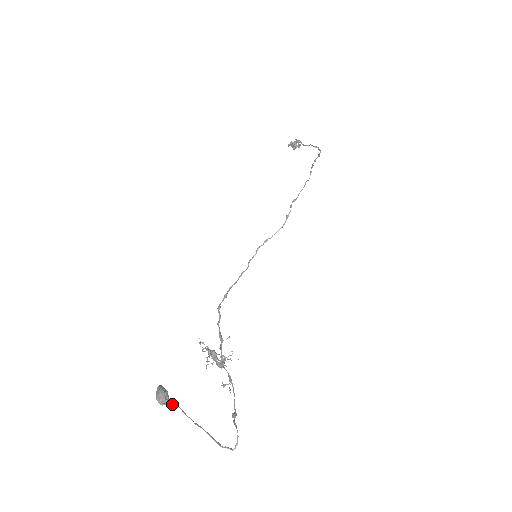
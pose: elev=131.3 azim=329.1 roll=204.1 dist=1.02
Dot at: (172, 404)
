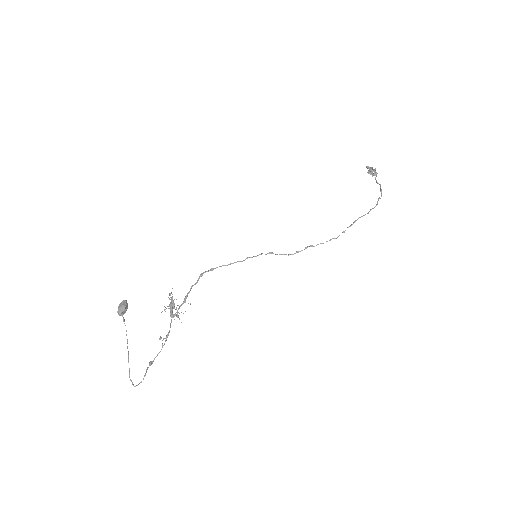
Dot at: (124, 319)
